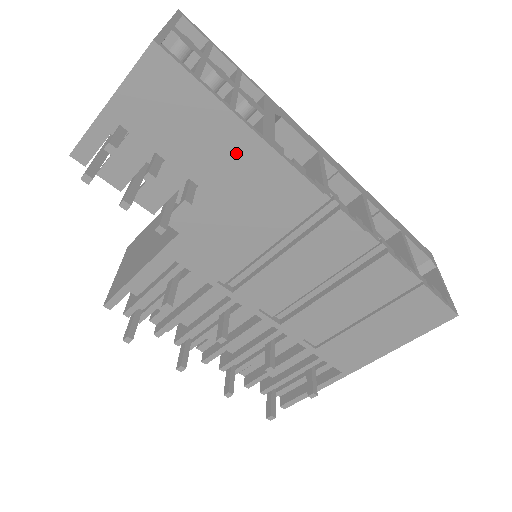
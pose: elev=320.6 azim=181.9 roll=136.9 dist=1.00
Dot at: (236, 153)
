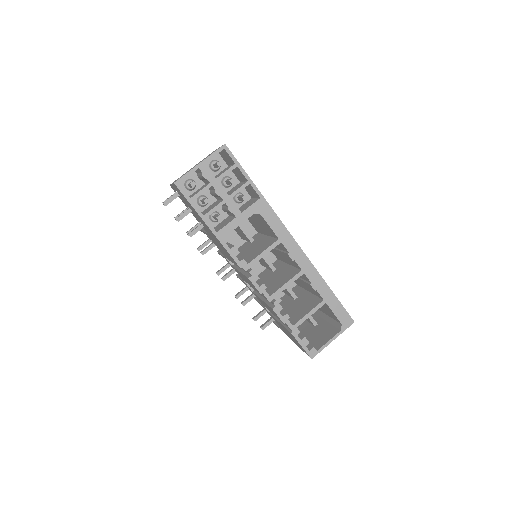
Dot at: occluded
